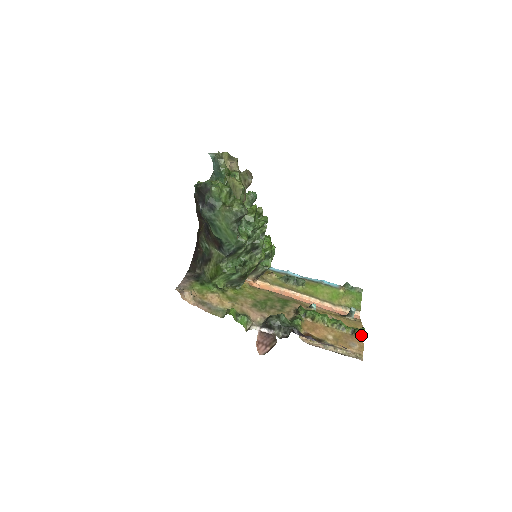
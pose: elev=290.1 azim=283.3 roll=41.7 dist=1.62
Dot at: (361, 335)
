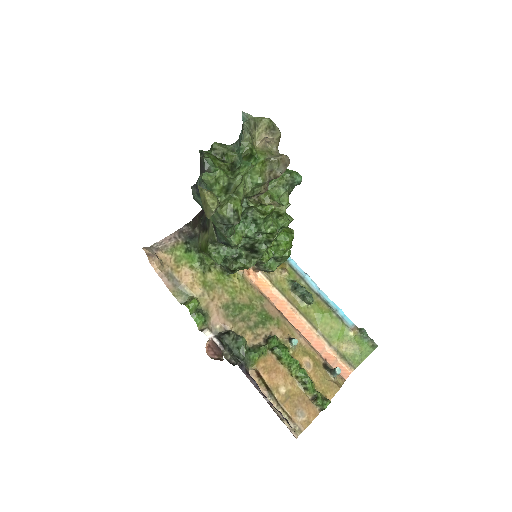
Dot at: (320, 407)
